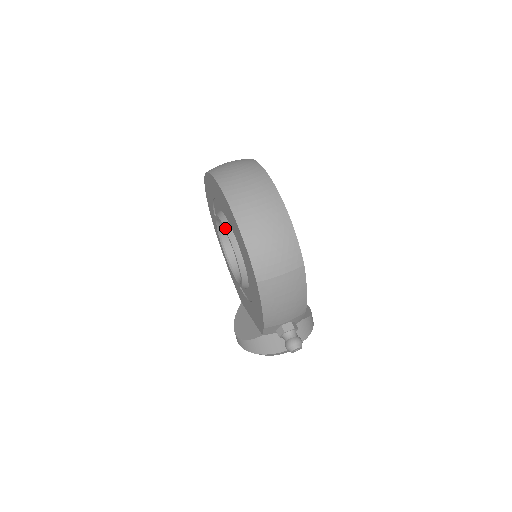
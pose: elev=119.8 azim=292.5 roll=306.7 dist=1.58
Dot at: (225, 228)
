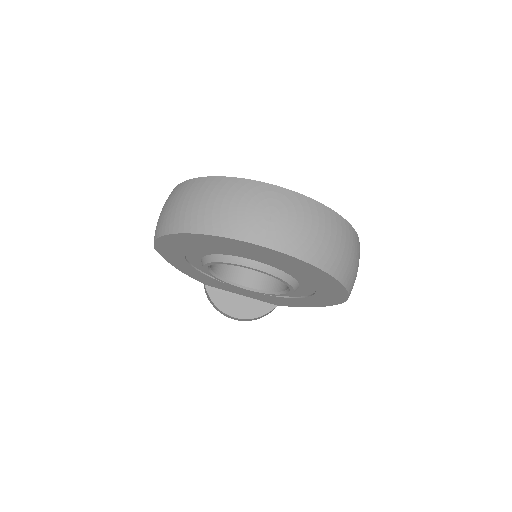
Dot at: (279, 278)
